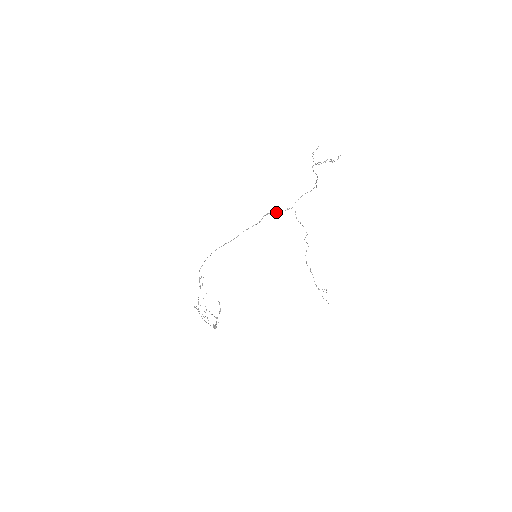
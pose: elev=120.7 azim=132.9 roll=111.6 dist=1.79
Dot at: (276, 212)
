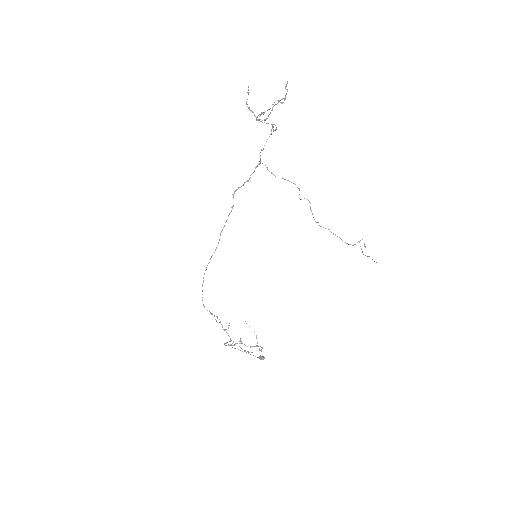
Dot at: (244, 182)
